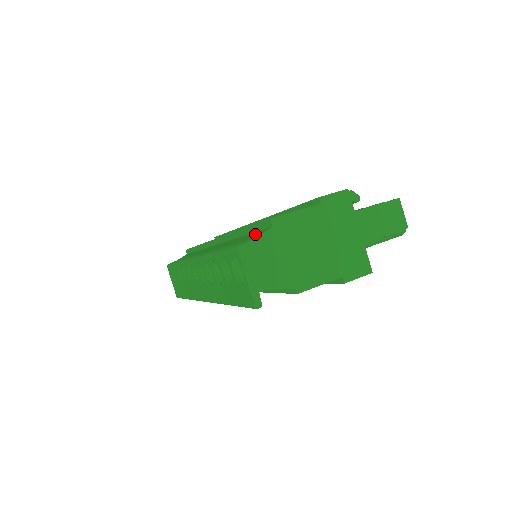
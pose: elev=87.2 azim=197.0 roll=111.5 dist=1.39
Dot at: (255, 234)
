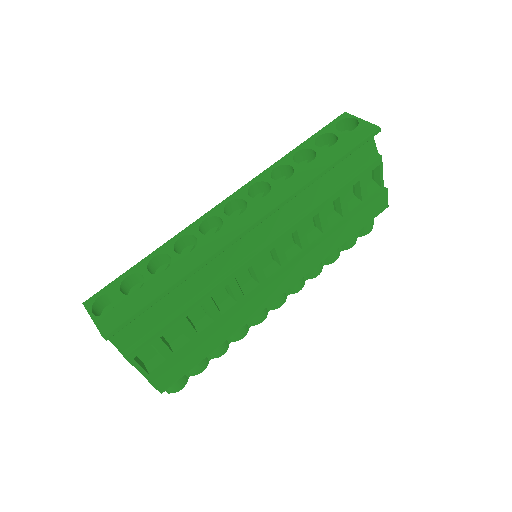
Dot at: occluded
